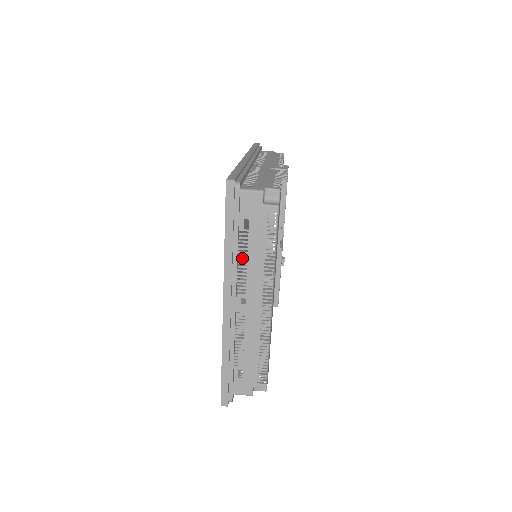
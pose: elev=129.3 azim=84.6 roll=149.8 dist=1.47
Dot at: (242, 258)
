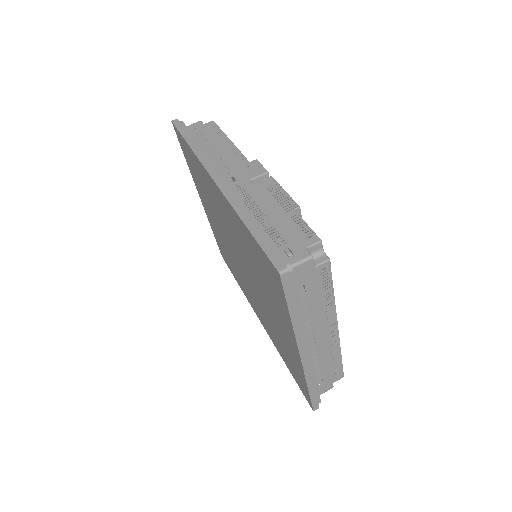
Dot at: (237, 260)
